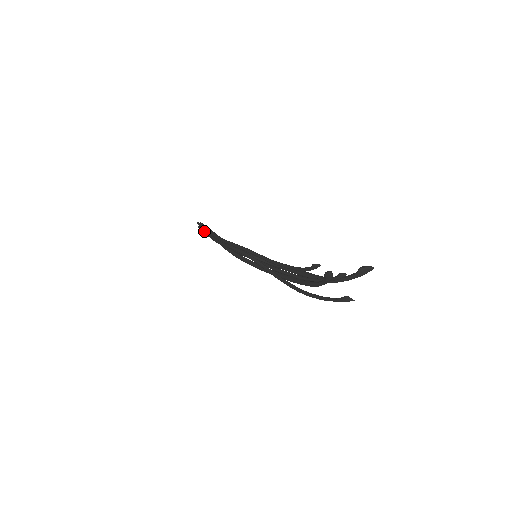
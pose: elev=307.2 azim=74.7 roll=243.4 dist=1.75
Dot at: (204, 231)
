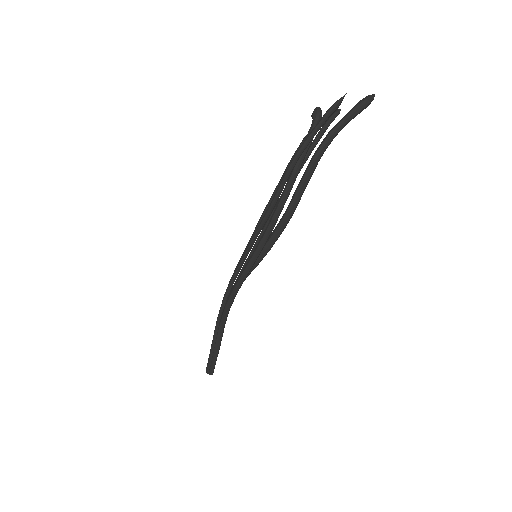
Dot at: (210, 352)
